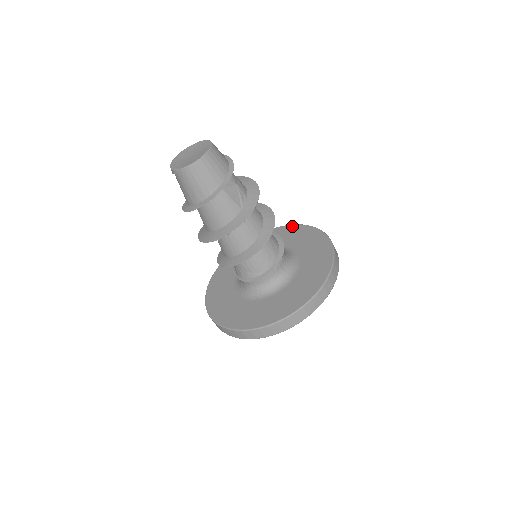
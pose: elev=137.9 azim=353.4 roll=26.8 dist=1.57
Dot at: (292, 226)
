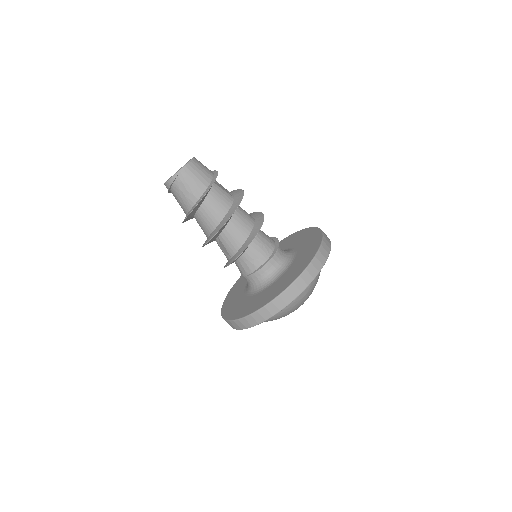
Dot at: occluded
